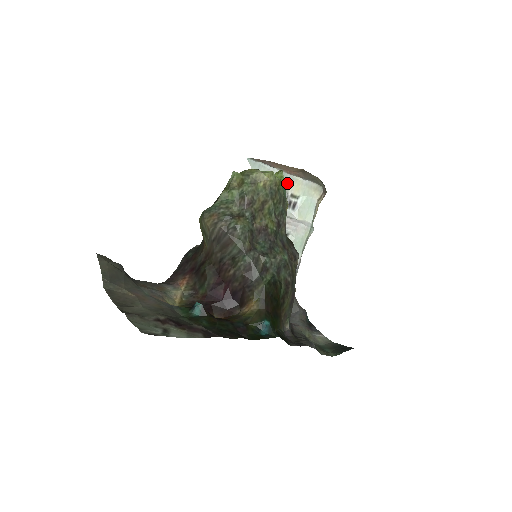
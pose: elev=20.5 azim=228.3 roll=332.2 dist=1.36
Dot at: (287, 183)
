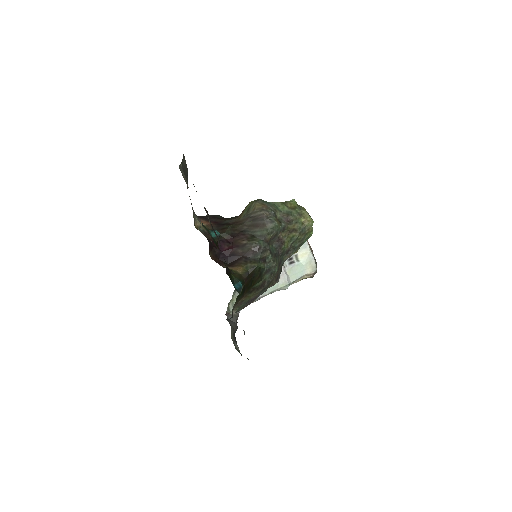
Dot at: (301, 246)
